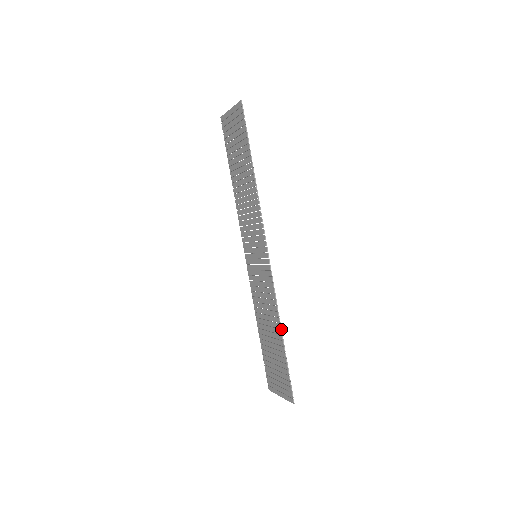
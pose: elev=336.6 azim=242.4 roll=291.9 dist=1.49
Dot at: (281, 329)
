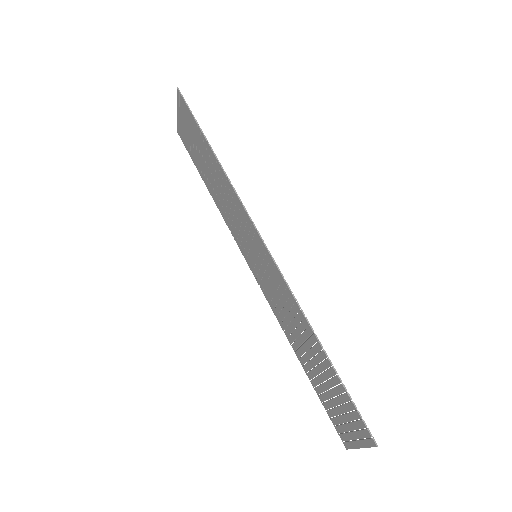
Dot at: occluded
